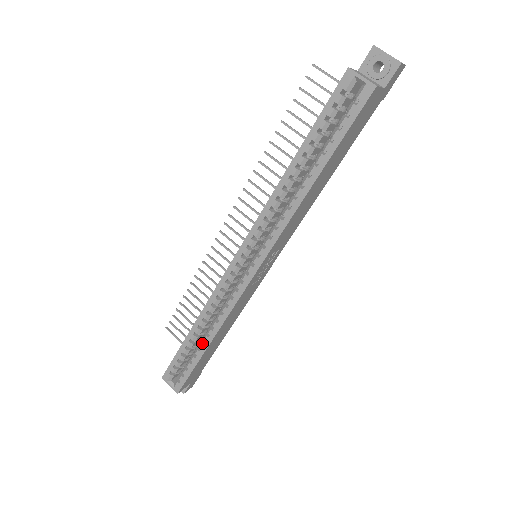
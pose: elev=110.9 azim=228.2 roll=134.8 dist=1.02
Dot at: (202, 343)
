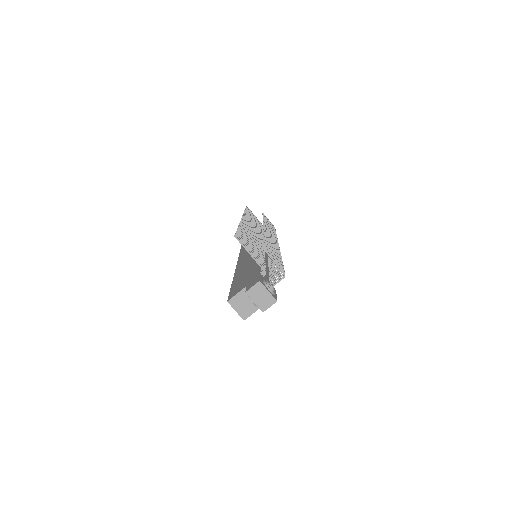
Dot at: occluded
